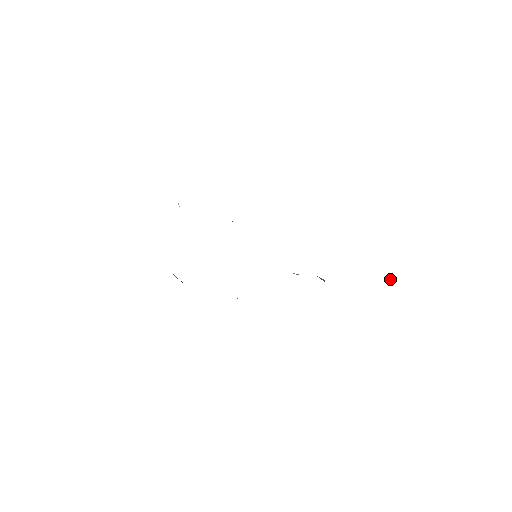
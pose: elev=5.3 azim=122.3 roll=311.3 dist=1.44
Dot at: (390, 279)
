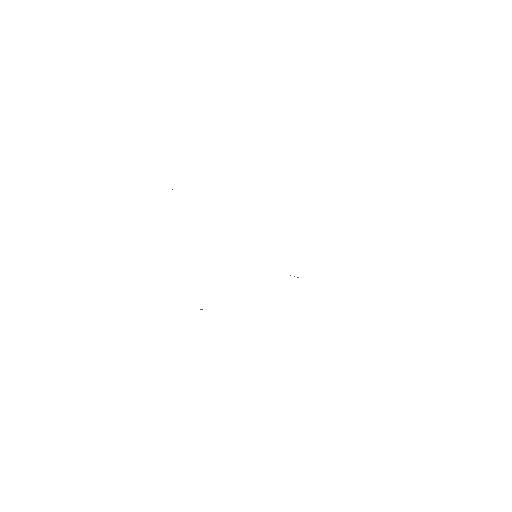
Dot at: occluded
